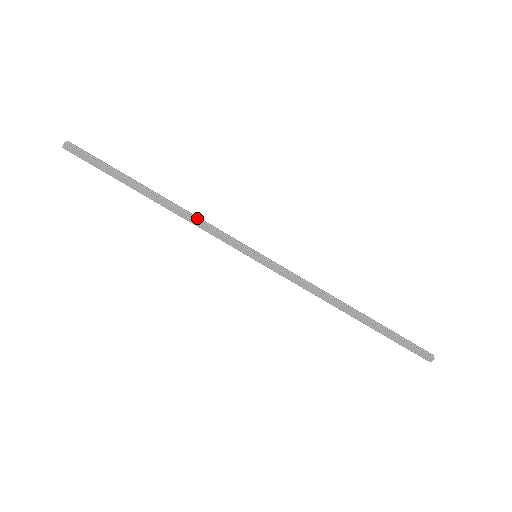
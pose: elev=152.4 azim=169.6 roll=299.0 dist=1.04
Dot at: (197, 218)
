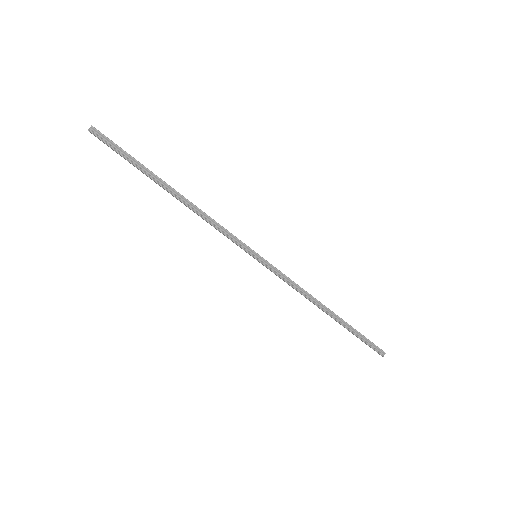
Dot at: (208, 218)
